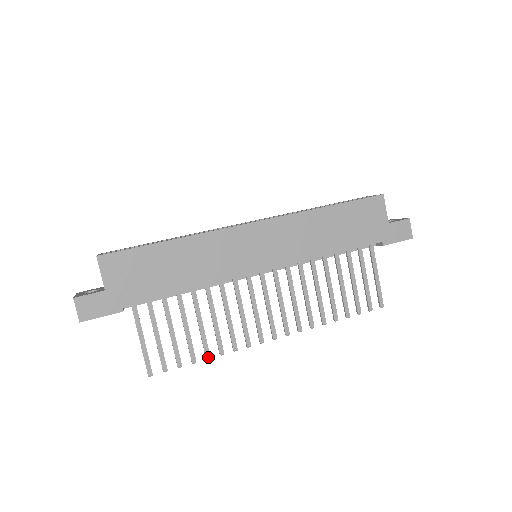
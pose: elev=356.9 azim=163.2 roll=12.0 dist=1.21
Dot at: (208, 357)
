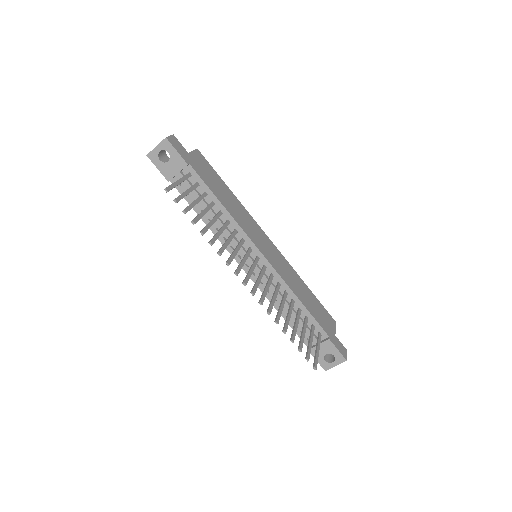
Dot at: (203, 232)
